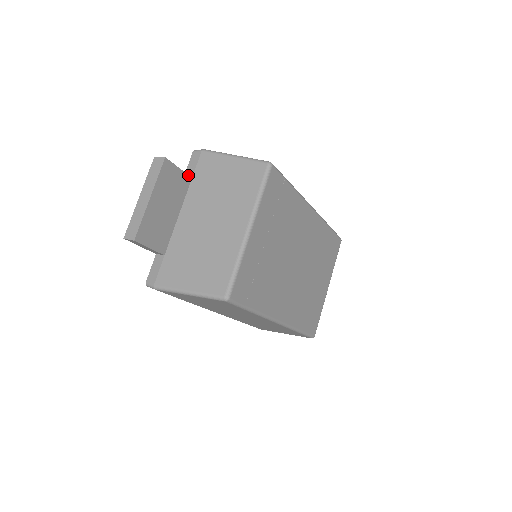
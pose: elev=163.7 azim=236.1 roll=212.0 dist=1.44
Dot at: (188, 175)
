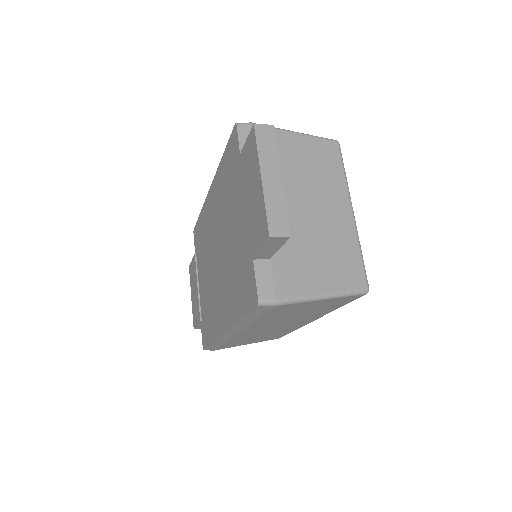
Dot at: occluded
